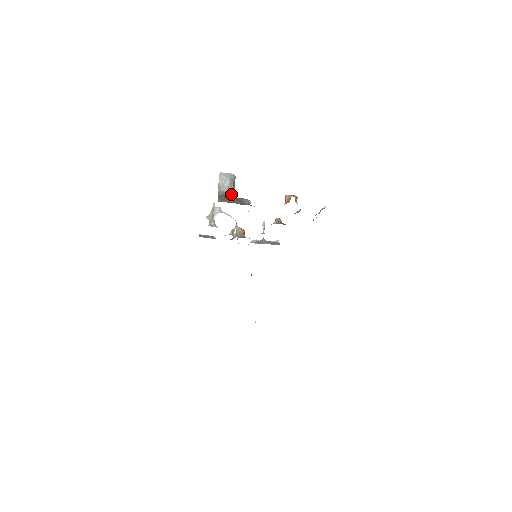
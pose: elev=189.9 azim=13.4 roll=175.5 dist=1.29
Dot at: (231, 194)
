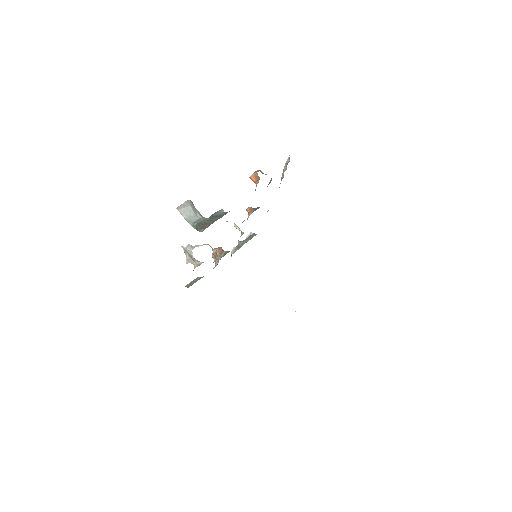
Dot at: (203, 217)
